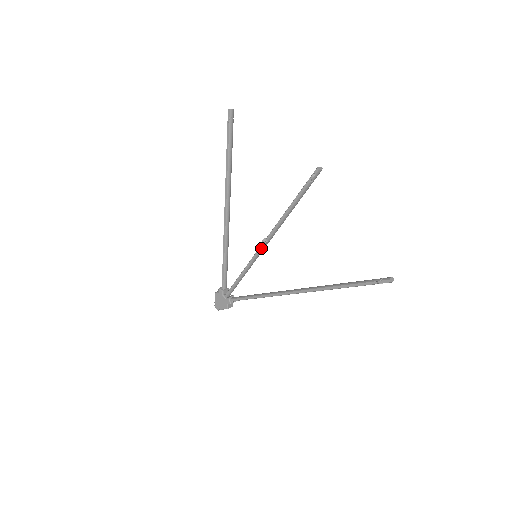
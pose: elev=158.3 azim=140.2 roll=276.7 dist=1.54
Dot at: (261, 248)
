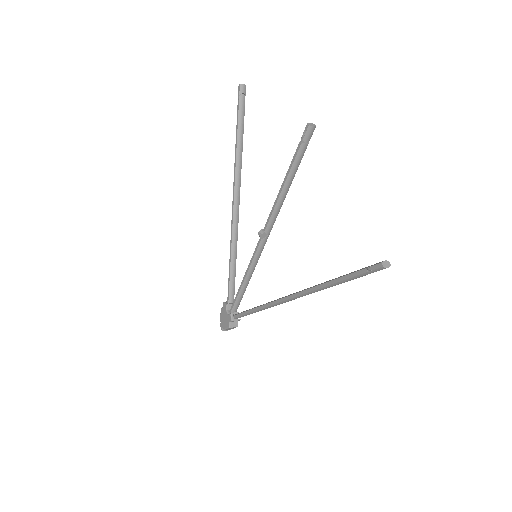
Dot at: (259, 243)
